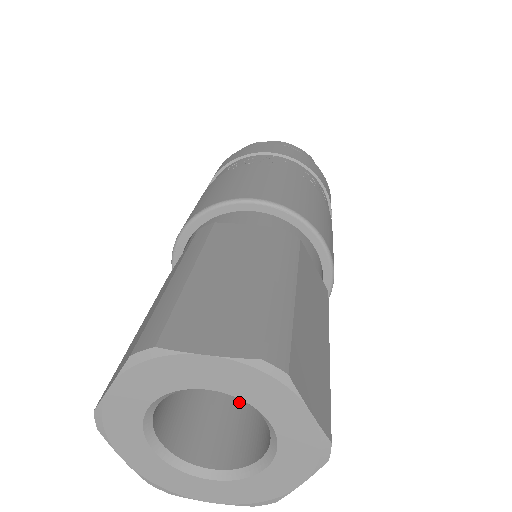
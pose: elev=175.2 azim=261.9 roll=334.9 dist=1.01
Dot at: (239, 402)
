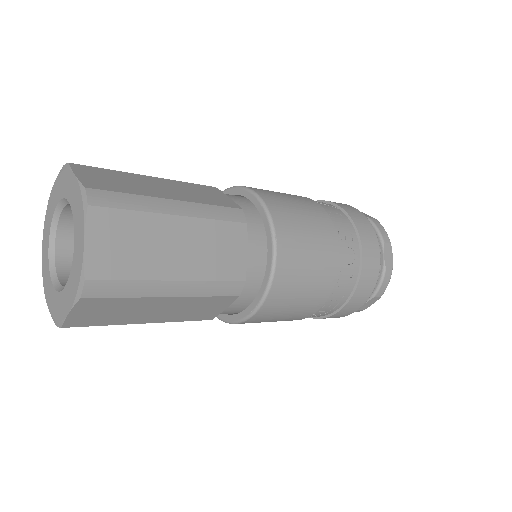
Dot at: occluded
